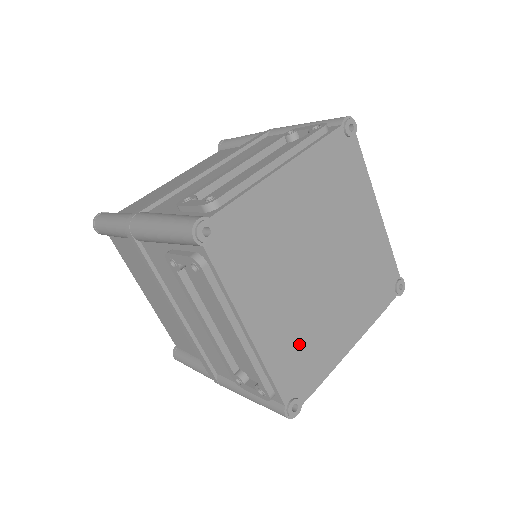
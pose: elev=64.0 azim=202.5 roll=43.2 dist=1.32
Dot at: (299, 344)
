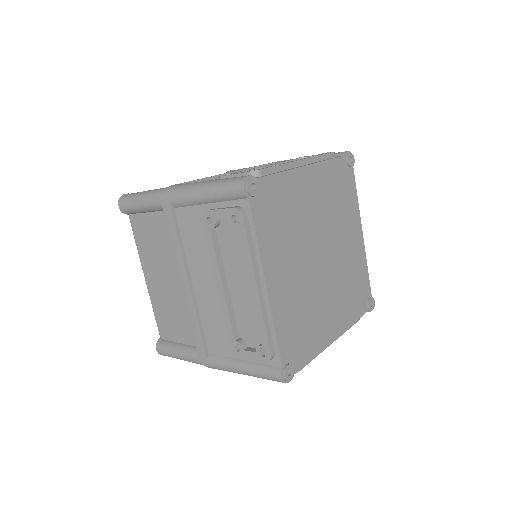
Dot at: (299, 316)
